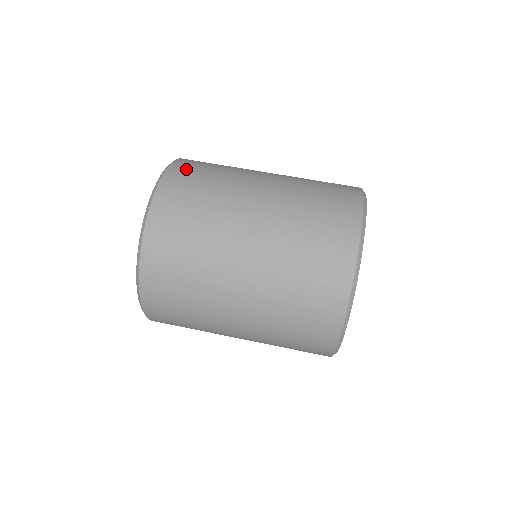
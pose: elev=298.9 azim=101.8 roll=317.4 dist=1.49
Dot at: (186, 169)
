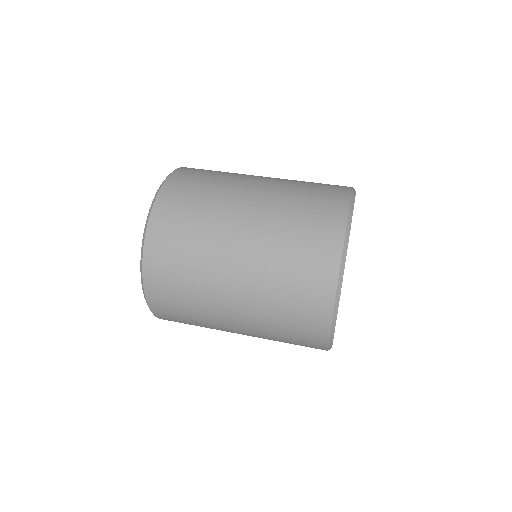
Dot at: (182, 180)
